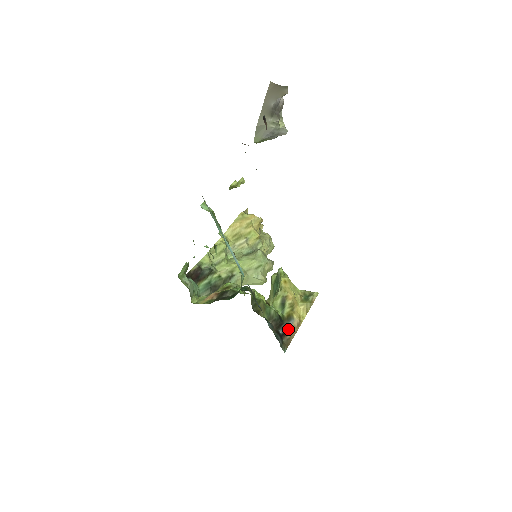
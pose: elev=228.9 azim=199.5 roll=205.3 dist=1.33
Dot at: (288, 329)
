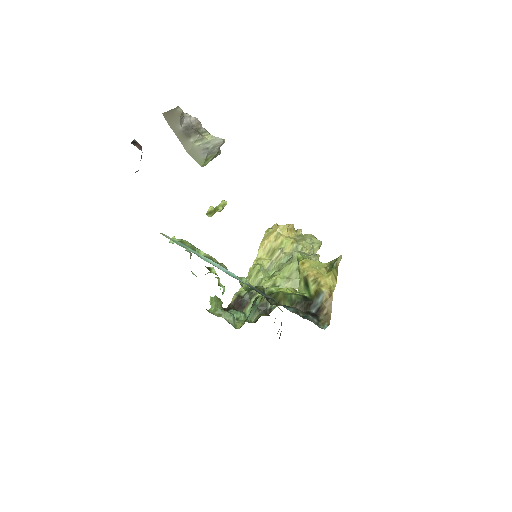
Dot at: (321, 305)
